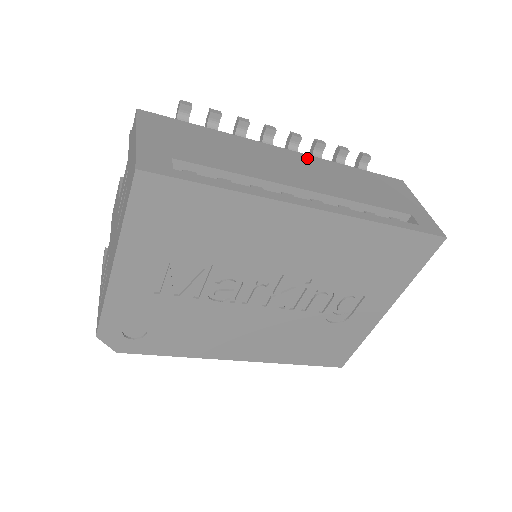
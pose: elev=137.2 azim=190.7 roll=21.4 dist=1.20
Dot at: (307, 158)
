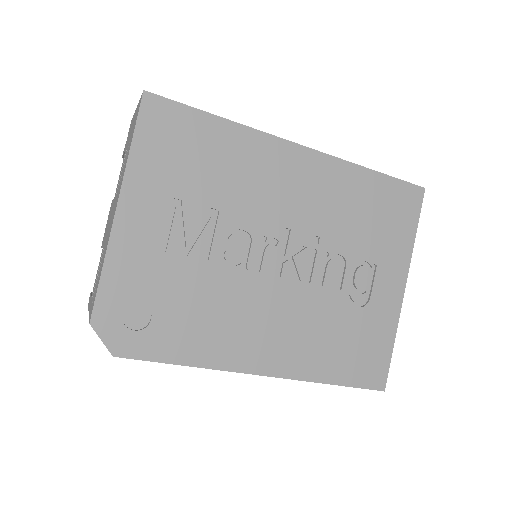
Dot at: occluded
